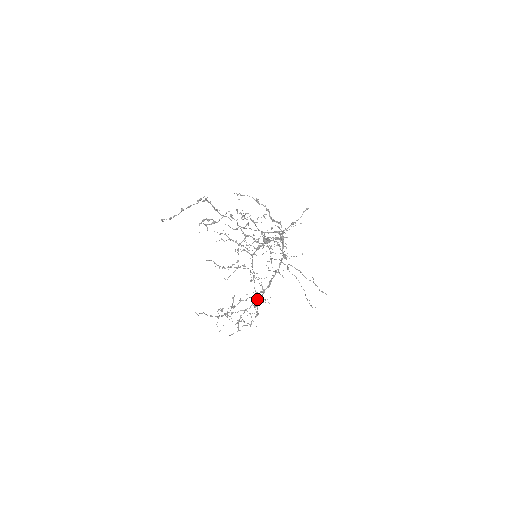
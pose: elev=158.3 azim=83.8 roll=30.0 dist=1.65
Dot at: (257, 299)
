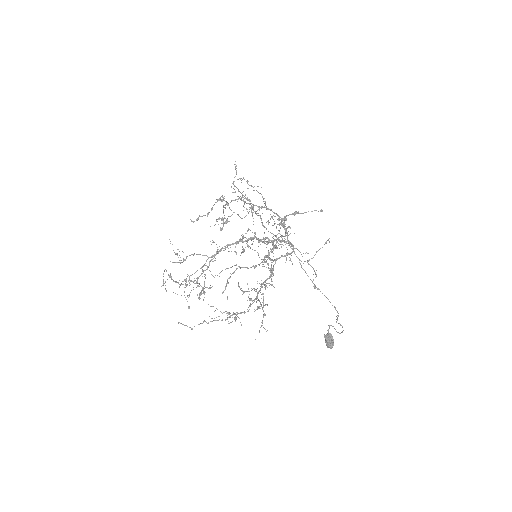
Dot at: (217, 253)
